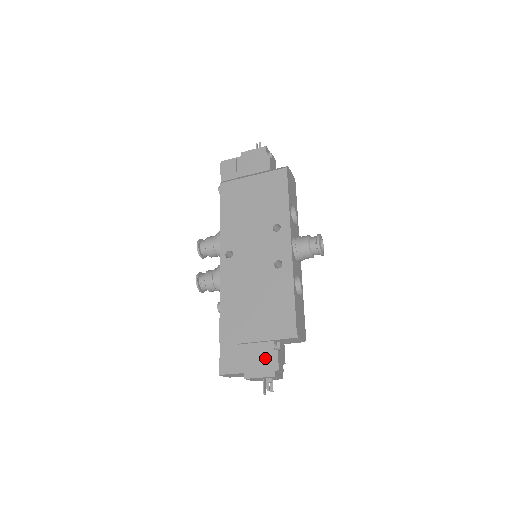
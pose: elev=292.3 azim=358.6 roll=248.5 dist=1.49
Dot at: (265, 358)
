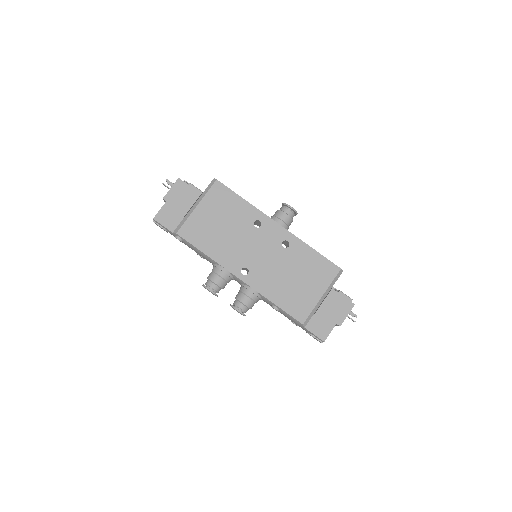
Dot at: (338, 302)
